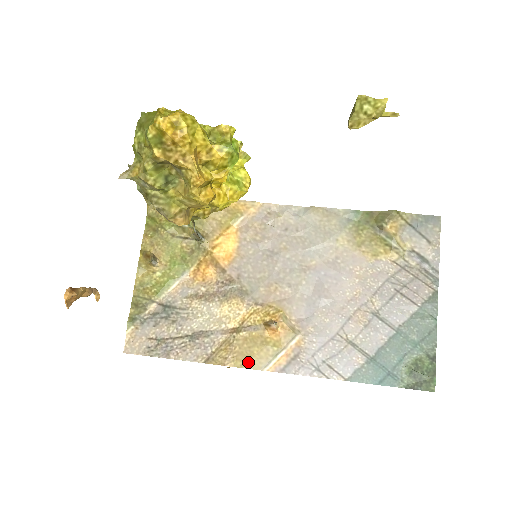
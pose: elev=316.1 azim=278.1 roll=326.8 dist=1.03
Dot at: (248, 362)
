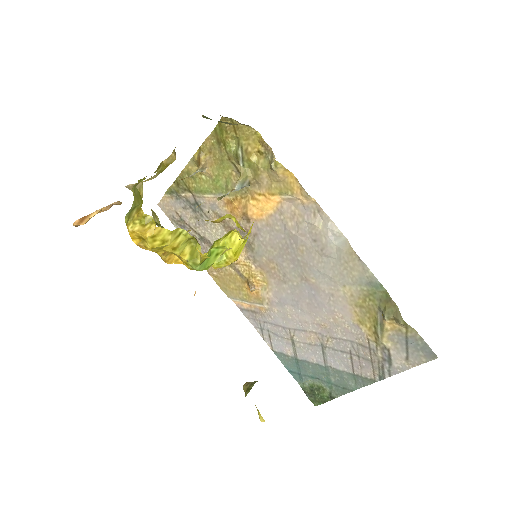
Dot at: (223, 287)
